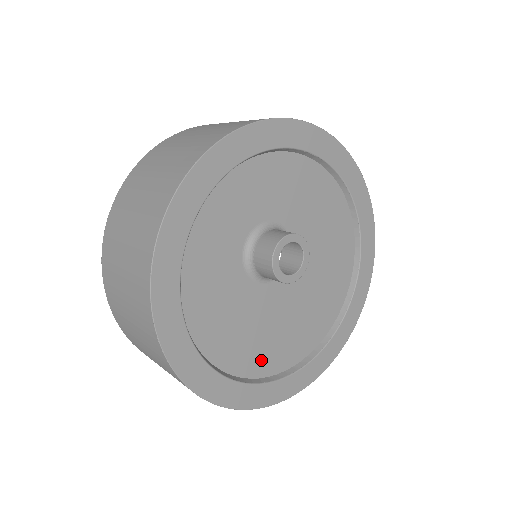
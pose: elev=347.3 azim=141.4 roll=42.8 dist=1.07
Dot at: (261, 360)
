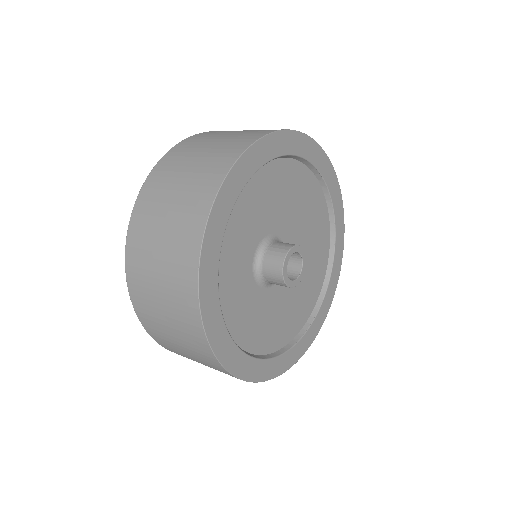
Dot at: (302, 314)
